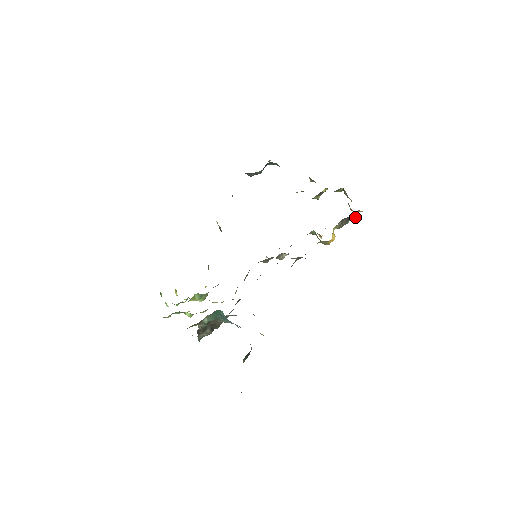
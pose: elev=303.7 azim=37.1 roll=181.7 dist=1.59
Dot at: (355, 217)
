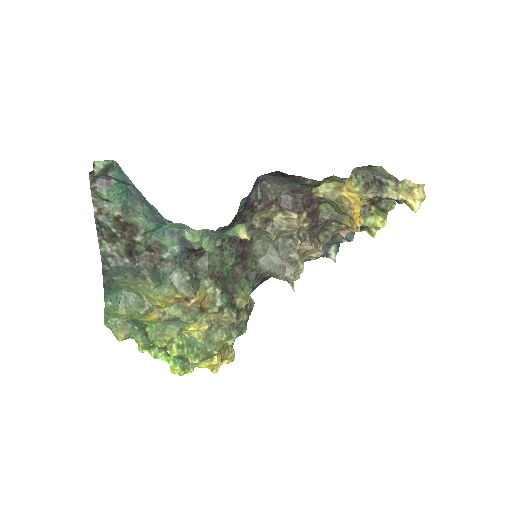
Dot at: (381, 170)
